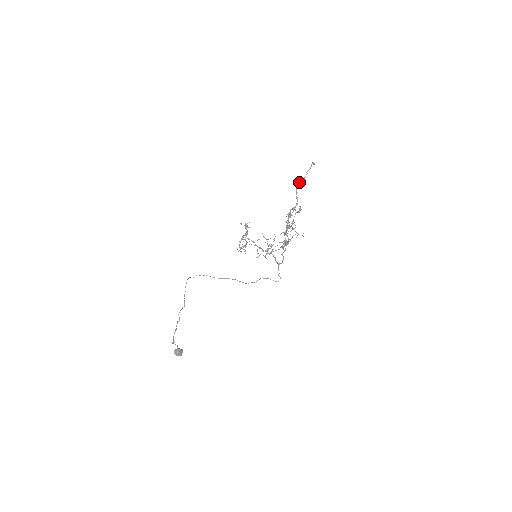
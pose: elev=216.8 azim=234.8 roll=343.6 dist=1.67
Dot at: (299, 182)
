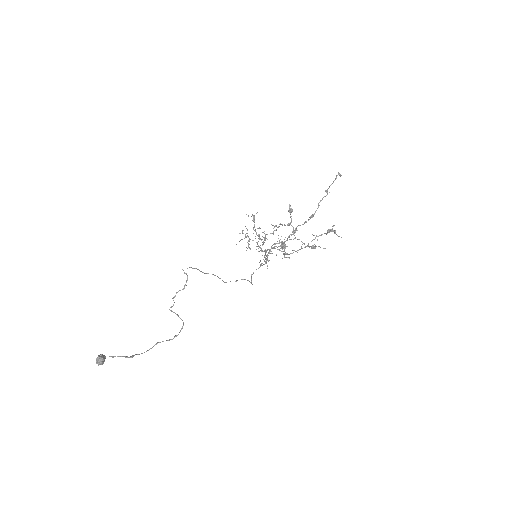
Dot at: occluded
